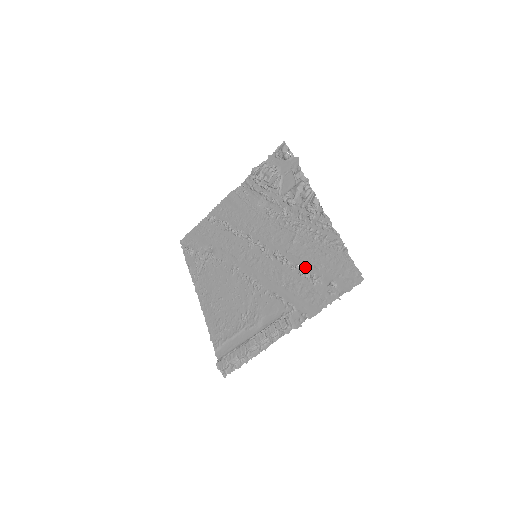
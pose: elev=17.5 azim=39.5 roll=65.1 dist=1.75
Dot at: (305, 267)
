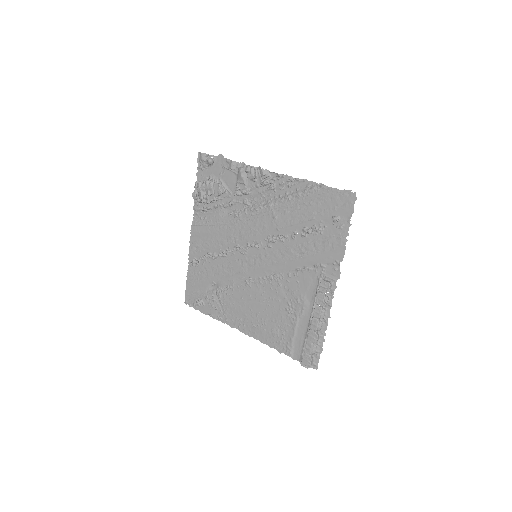
Dot at: (302, 227)
